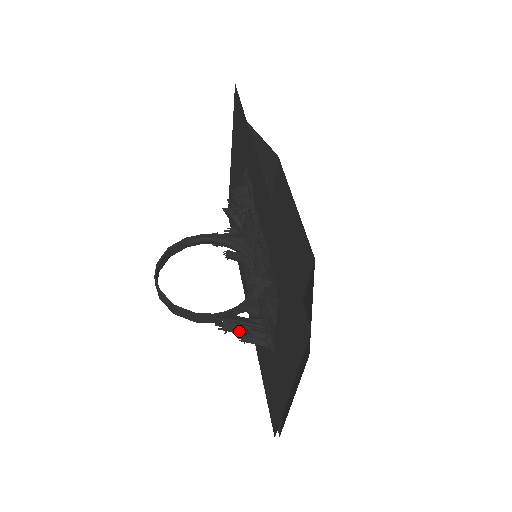
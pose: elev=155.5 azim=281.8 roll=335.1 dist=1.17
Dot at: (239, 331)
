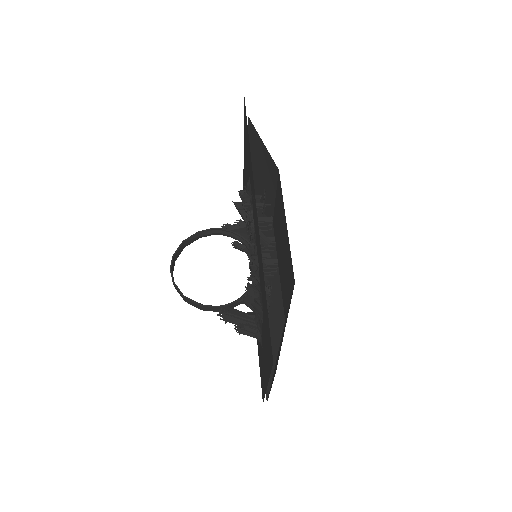
Dot at: (236, 324)
